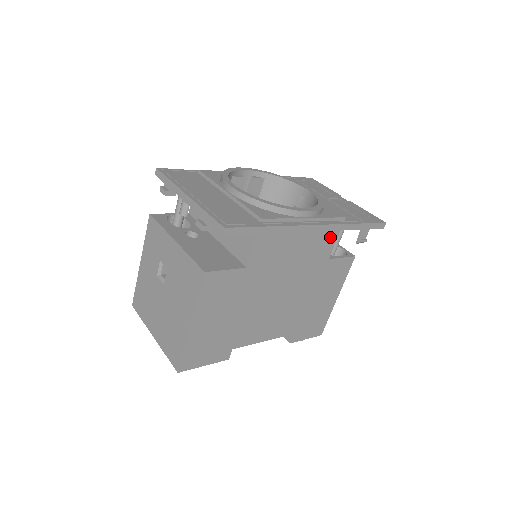
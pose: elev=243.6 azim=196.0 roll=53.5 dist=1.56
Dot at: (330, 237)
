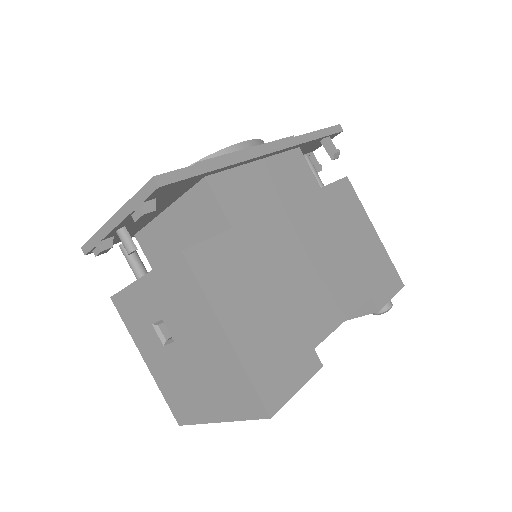
Dot at: (298, 162)
